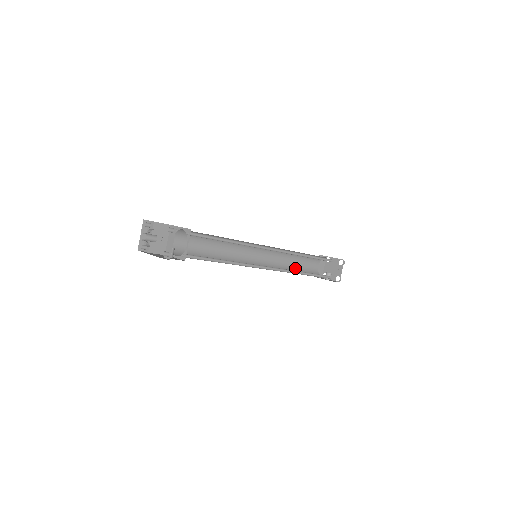
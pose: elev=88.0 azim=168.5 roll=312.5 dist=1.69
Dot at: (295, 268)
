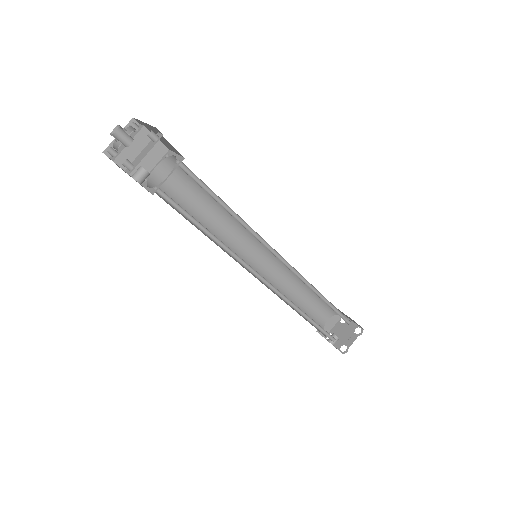
Dot at: (298, 305)
